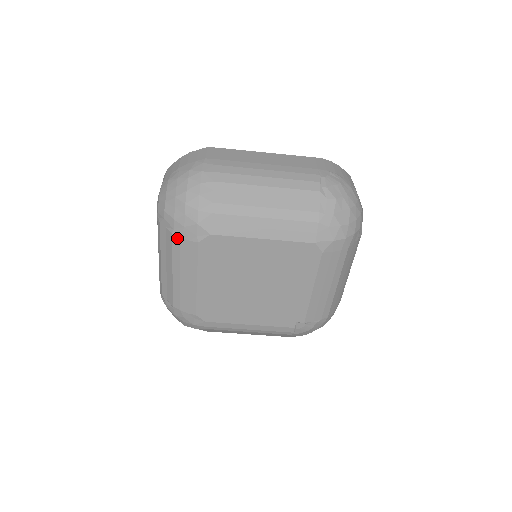
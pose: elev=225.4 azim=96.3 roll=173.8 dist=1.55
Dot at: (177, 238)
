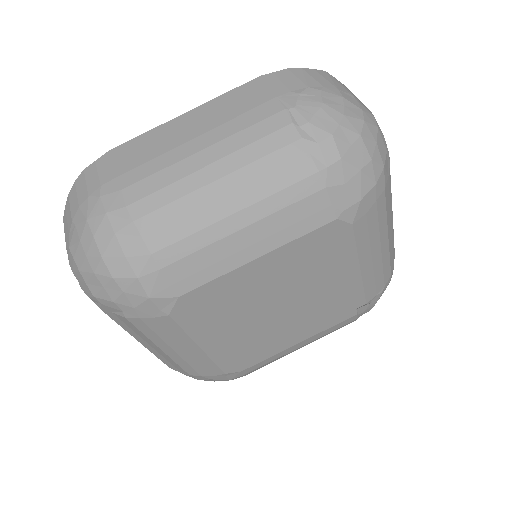
Dot at: (136, 321)
